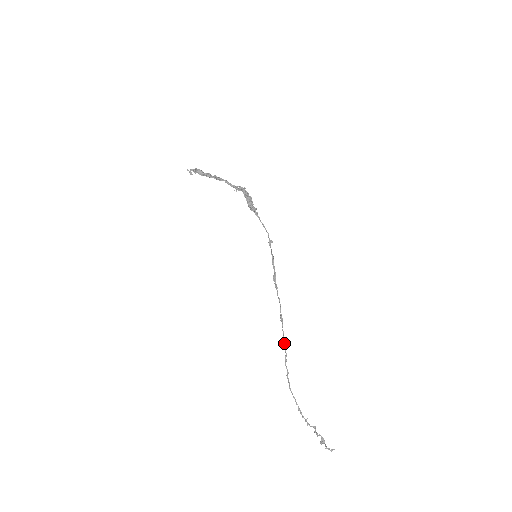
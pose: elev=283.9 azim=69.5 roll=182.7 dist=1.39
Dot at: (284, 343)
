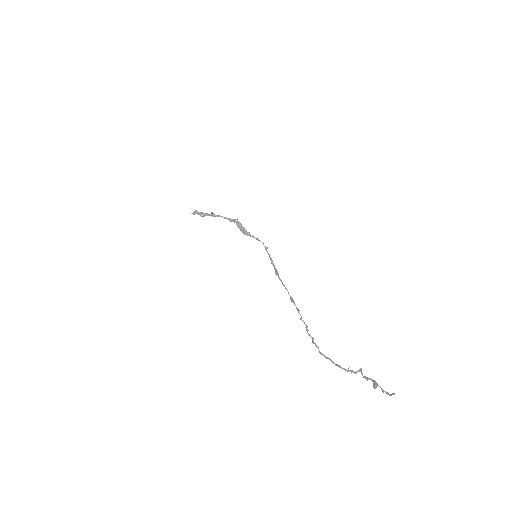
Dot at: occluded
